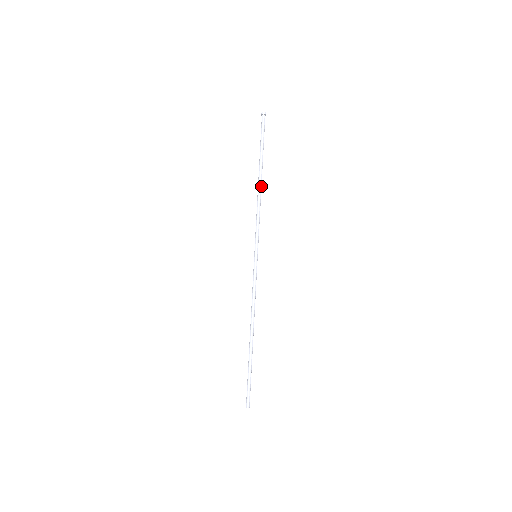
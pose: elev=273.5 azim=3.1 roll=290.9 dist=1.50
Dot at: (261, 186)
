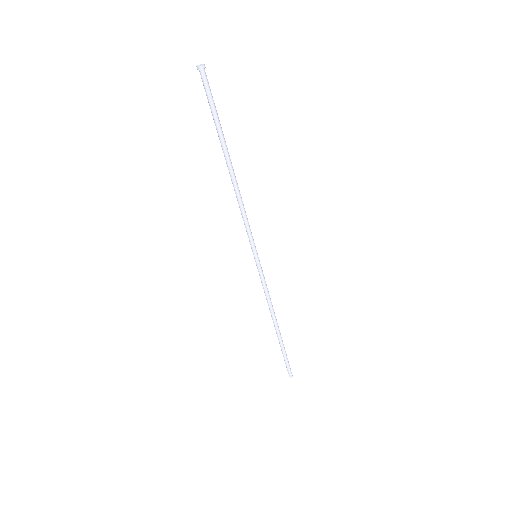
Dot at: (233, 177)
